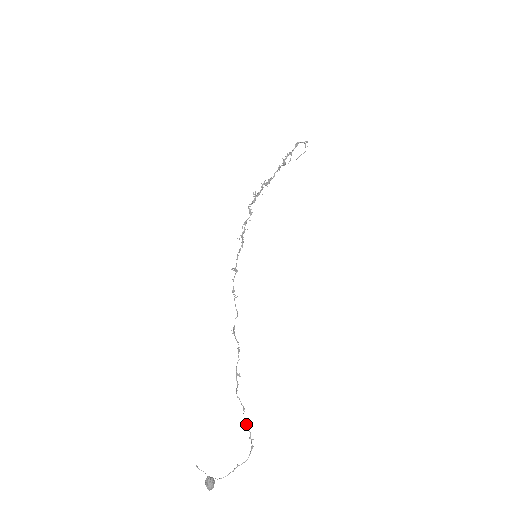
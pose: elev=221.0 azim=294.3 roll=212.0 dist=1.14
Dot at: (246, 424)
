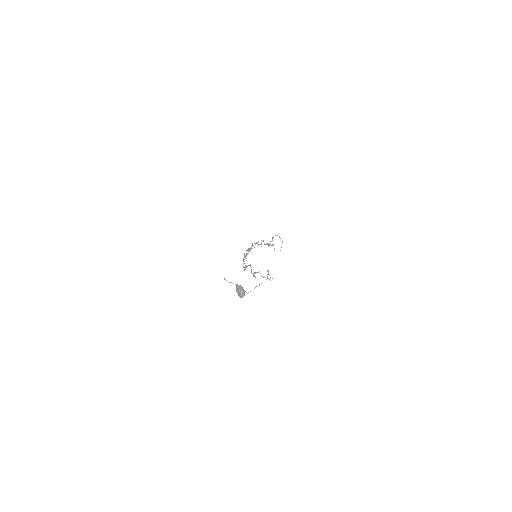
Dot at: (264, 277)
